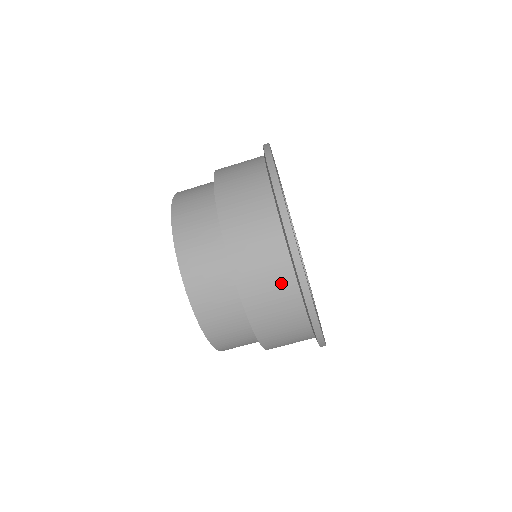
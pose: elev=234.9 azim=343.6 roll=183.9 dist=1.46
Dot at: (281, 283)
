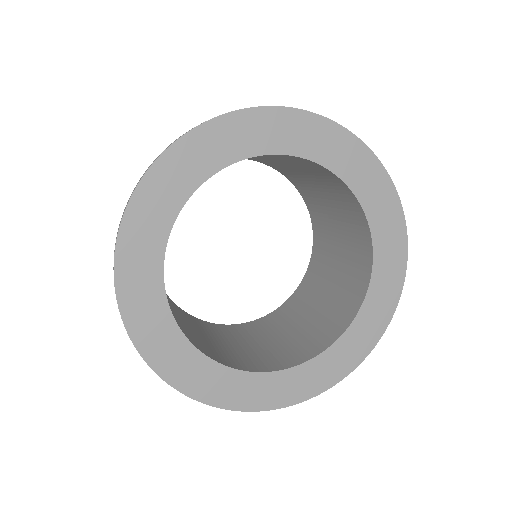
Dot at: occluded
